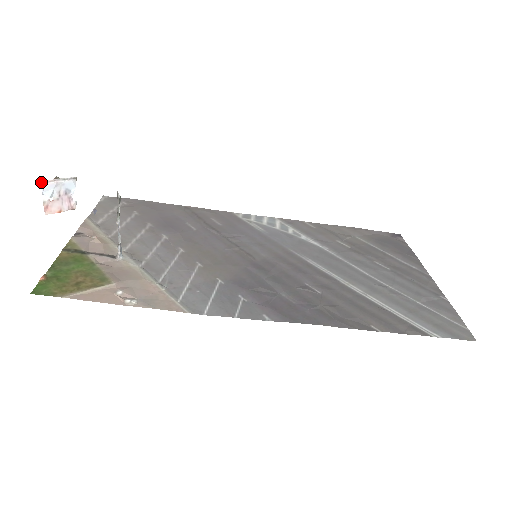
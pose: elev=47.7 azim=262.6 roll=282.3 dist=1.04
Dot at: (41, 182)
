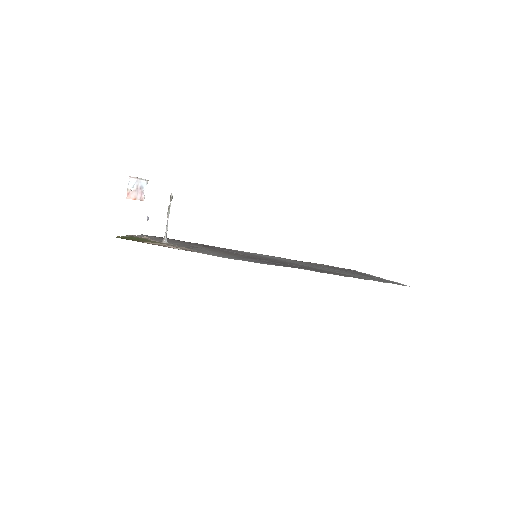
Dot at: (129, 177)
